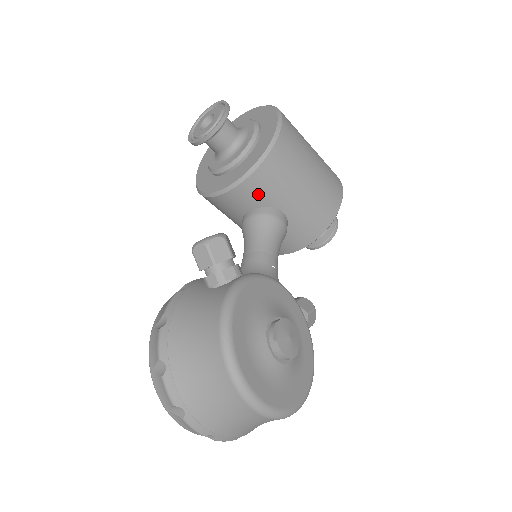
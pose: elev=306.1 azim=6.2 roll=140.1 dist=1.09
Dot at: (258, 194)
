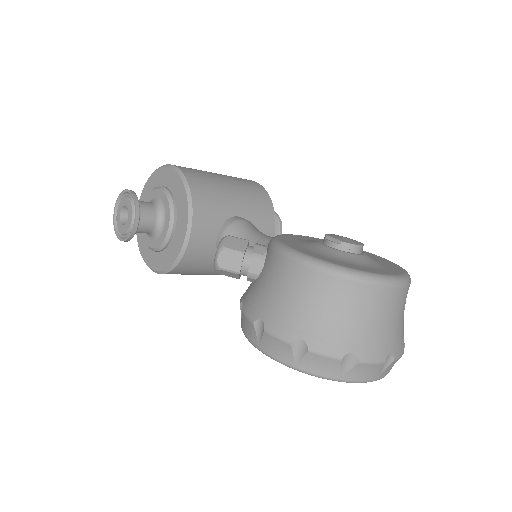
Dot at: (210, 217)
